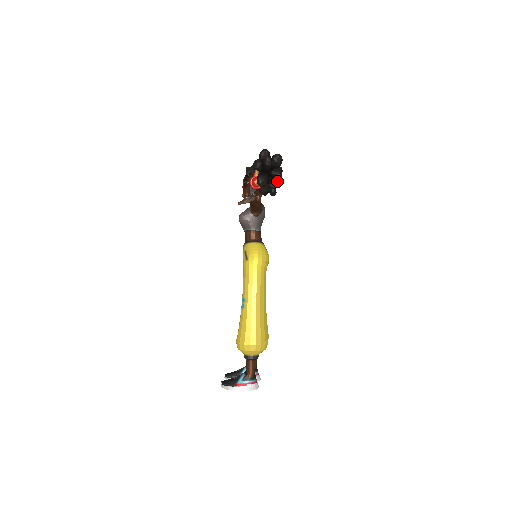
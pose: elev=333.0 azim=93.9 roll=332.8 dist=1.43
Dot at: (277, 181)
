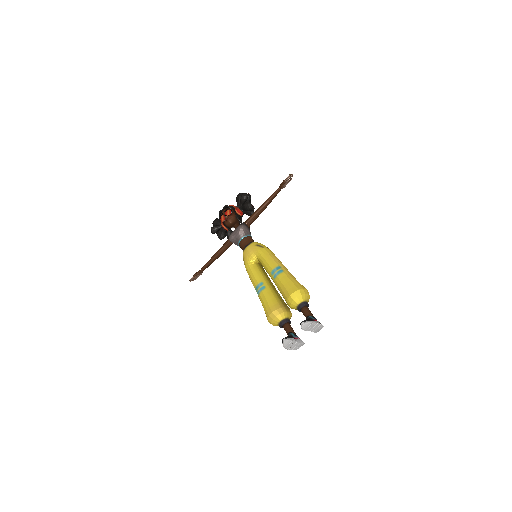
Dot at: occluded
